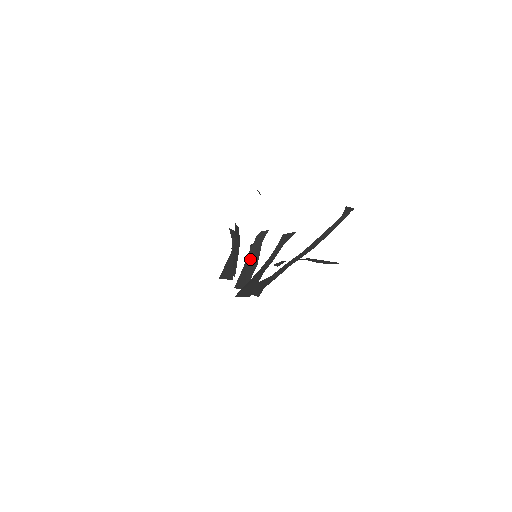
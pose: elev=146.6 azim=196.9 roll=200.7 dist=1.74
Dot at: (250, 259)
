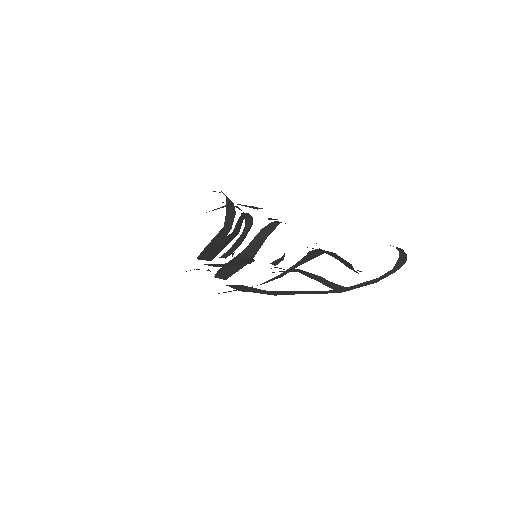
Dot at: (246, 253)
